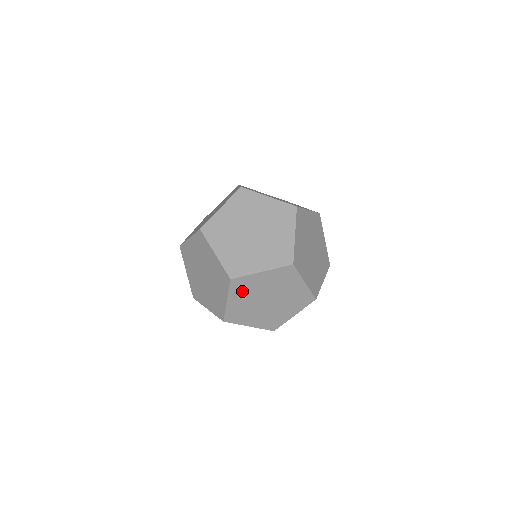
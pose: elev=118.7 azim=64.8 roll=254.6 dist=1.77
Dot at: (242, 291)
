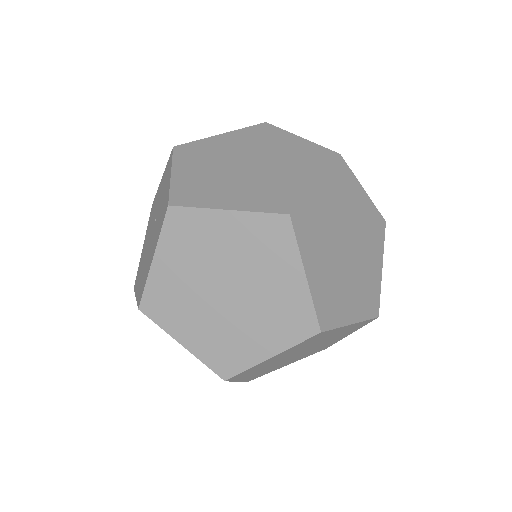
Dot at: (313, 239)
